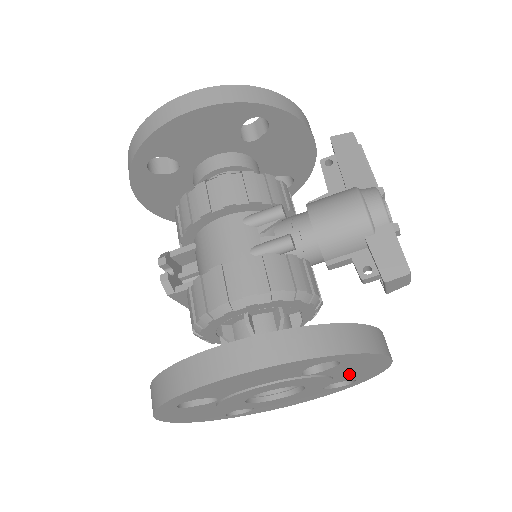
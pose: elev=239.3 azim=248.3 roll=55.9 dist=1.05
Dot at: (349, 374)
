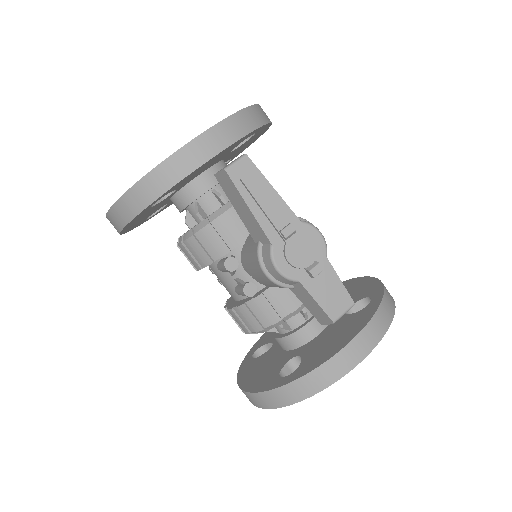
Dot at: occluded
